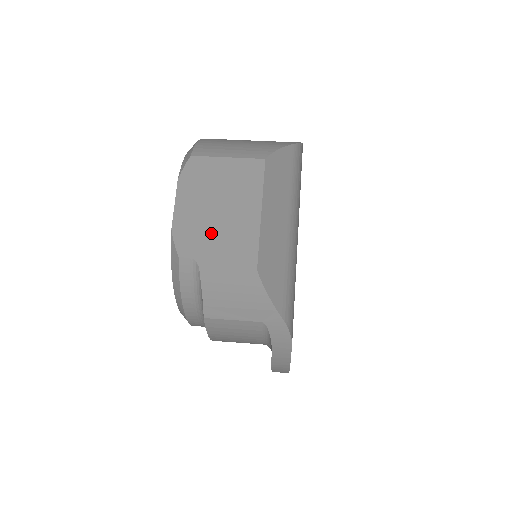
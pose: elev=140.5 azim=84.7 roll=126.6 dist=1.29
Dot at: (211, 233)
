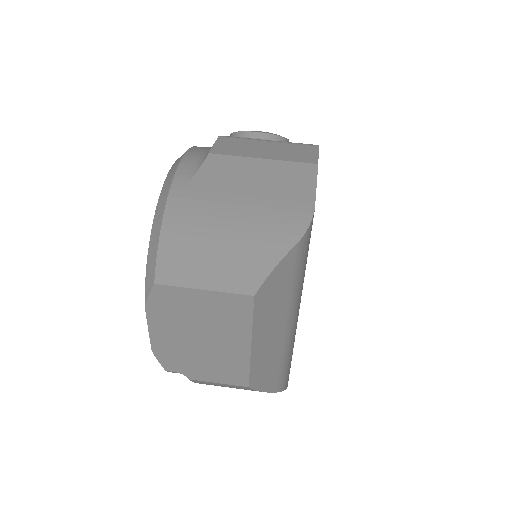
Dot at: (196, 357)
